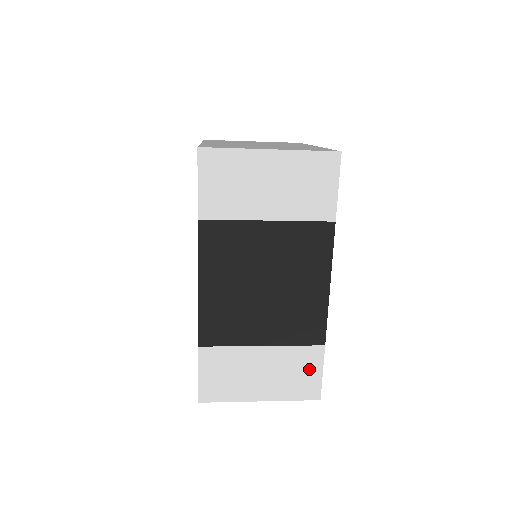
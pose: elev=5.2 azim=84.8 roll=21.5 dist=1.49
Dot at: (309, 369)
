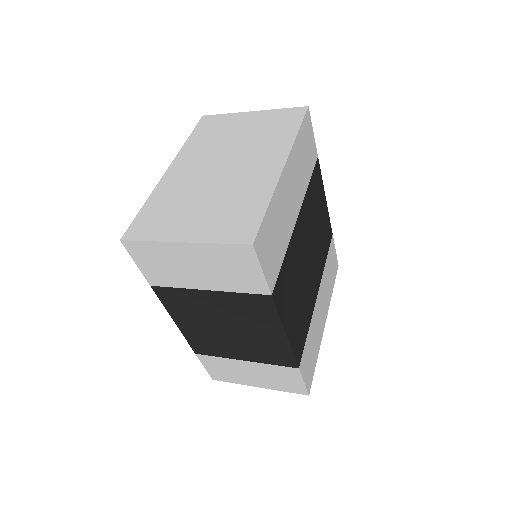
Dot at: (291, 378)
